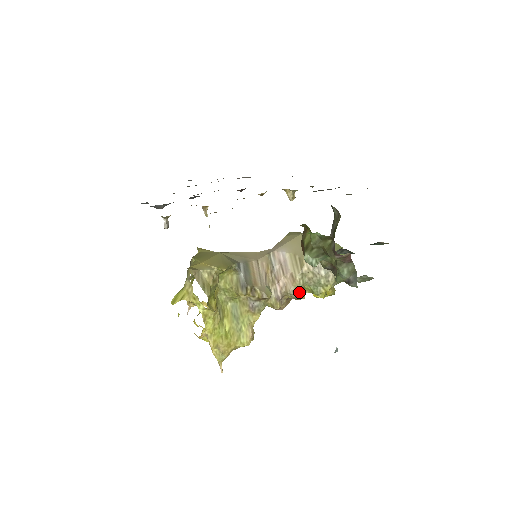
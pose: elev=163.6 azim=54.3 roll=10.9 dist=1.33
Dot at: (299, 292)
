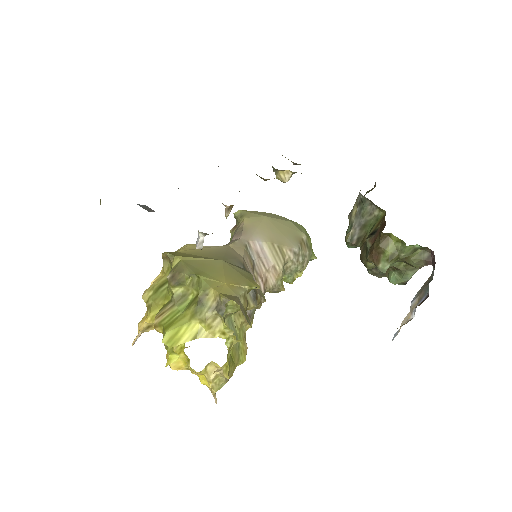
Dot at: (281, 285)
